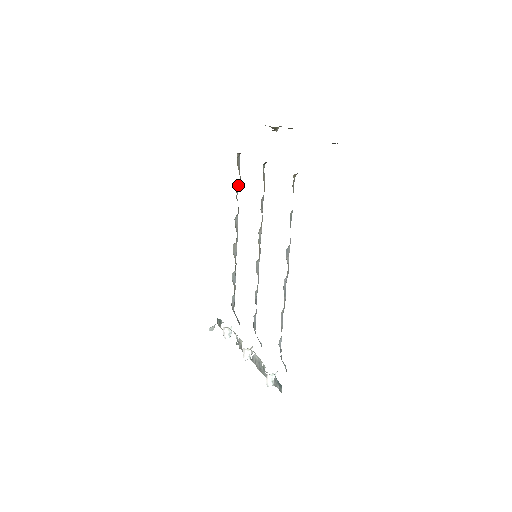
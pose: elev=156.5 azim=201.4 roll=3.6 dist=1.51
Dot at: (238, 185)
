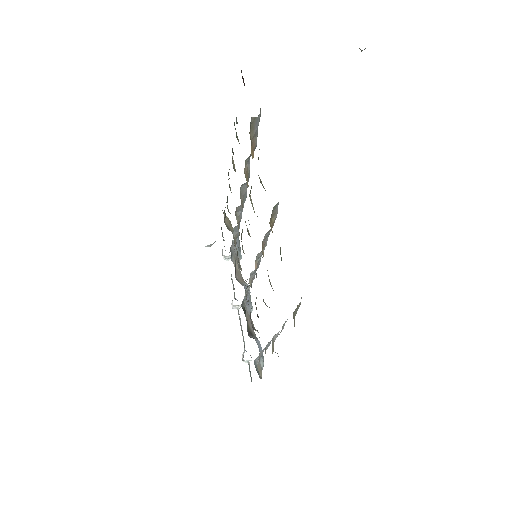
Dot at: (250, 154)
